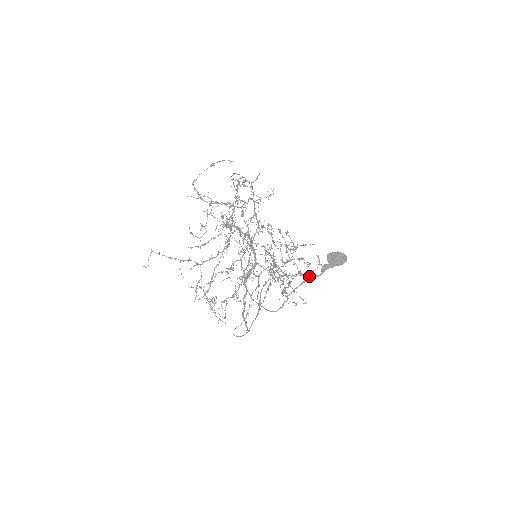
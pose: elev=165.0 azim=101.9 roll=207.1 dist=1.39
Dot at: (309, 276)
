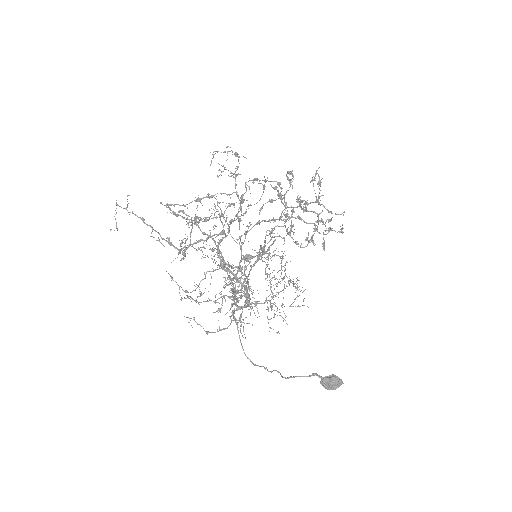
Dot at: (322, 244)
